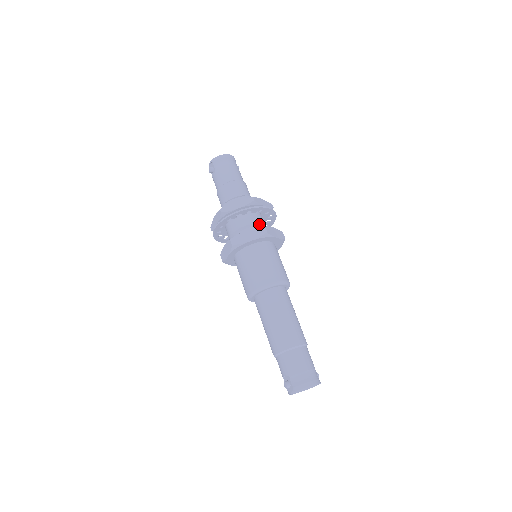
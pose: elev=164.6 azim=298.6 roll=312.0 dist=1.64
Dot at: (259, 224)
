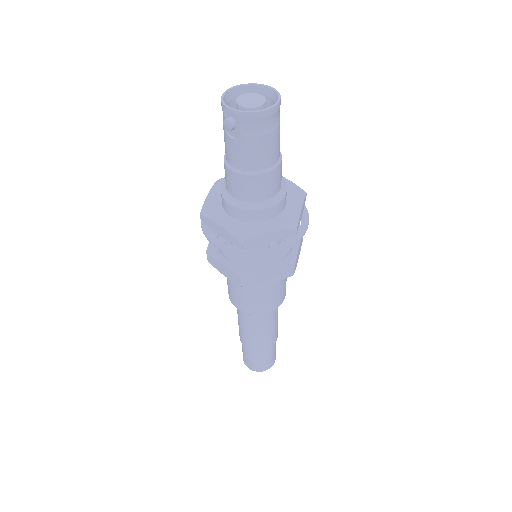
Dot at: occluded
